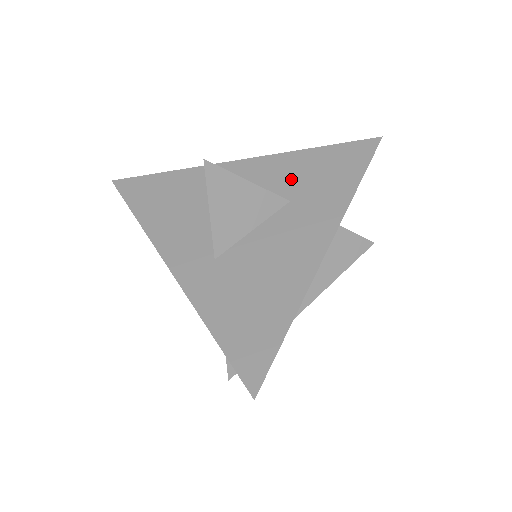
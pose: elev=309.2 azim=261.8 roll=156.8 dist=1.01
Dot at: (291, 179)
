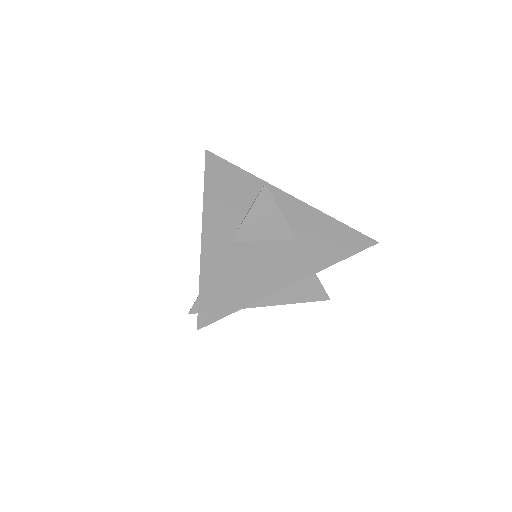
Dot at: (308, 228)
